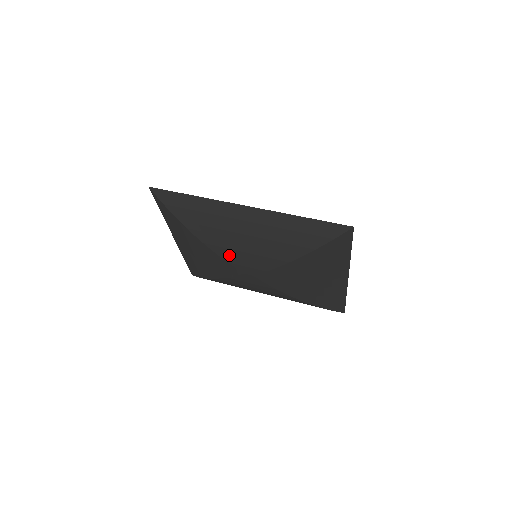
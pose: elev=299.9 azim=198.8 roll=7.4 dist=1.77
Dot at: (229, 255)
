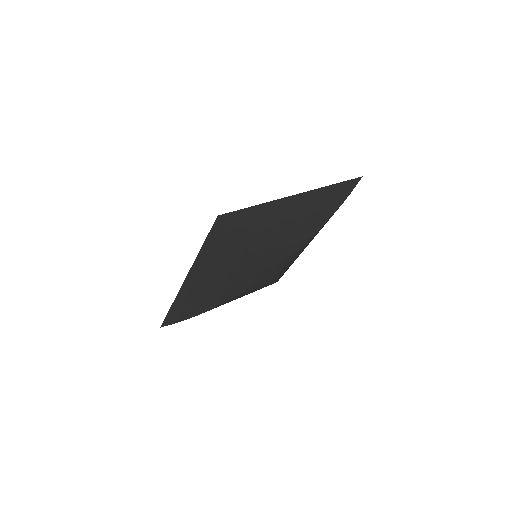
Dot at: (239, 290)
